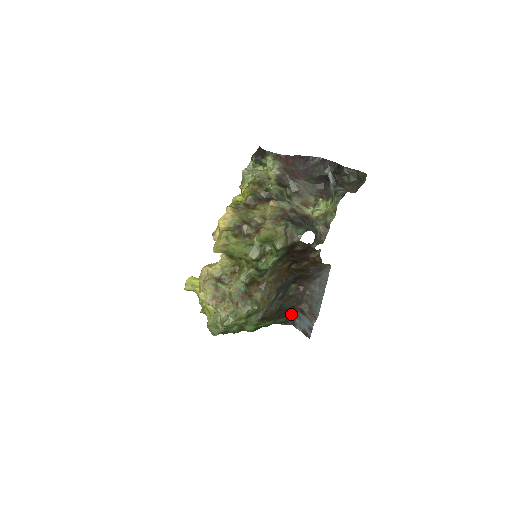
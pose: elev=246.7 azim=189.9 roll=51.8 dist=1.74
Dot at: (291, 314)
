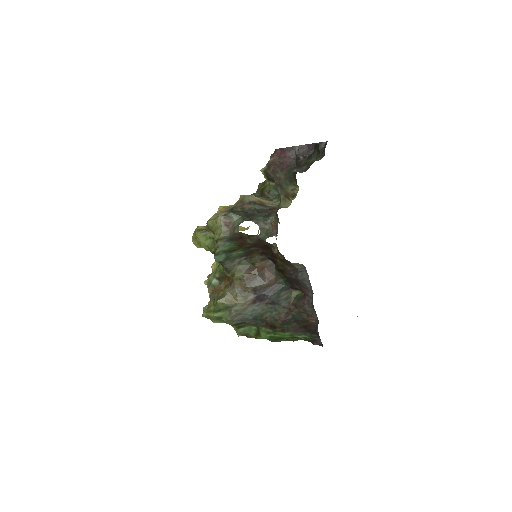
Dot at: (312, 330)
